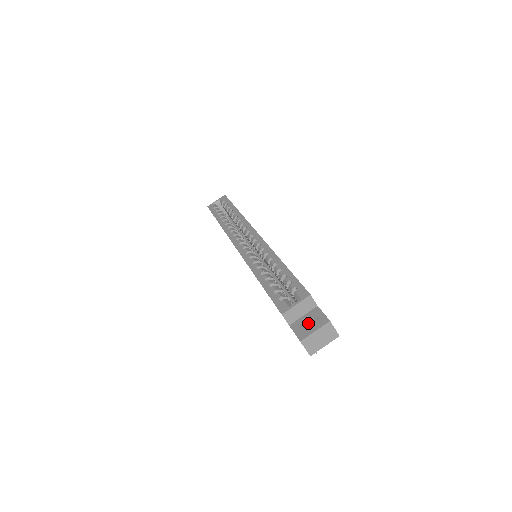
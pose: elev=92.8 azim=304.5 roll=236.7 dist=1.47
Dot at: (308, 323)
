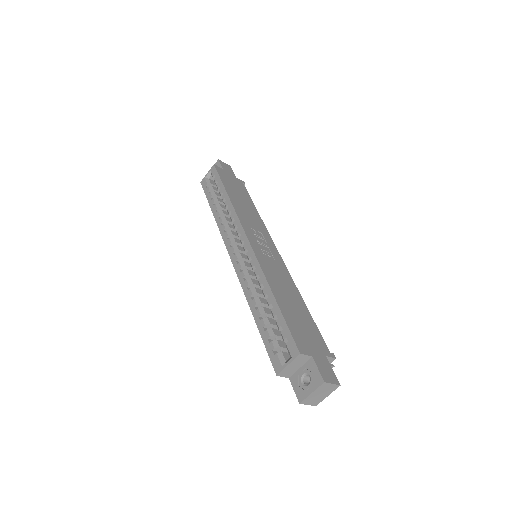
Dot at: (306, 376)
